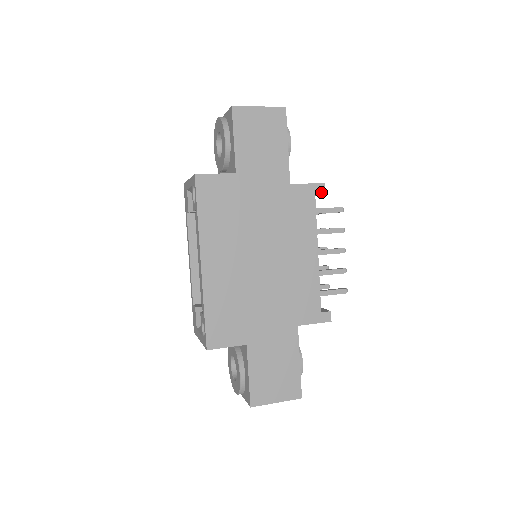
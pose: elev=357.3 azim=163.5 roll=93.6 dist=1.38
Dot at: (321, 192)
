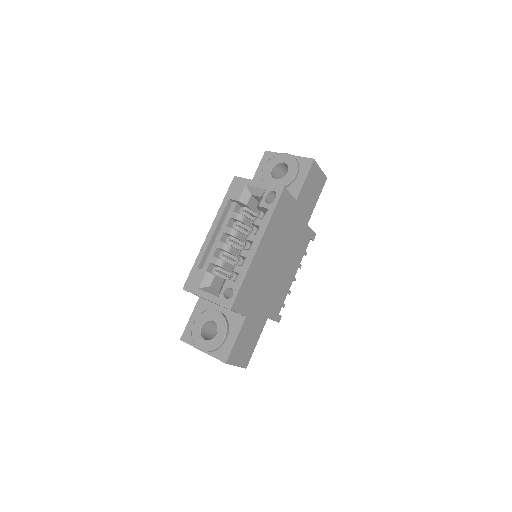
Dot at: (313, 239)
